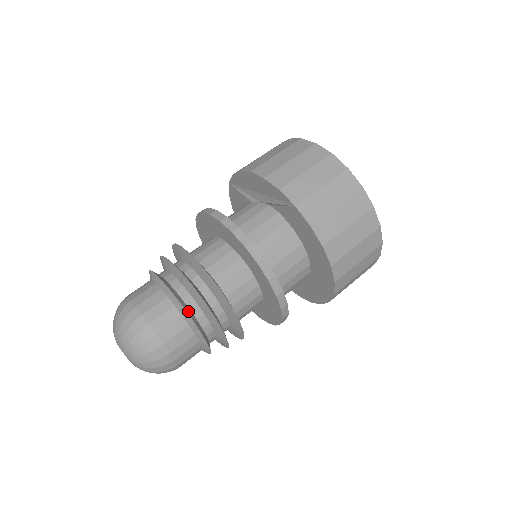
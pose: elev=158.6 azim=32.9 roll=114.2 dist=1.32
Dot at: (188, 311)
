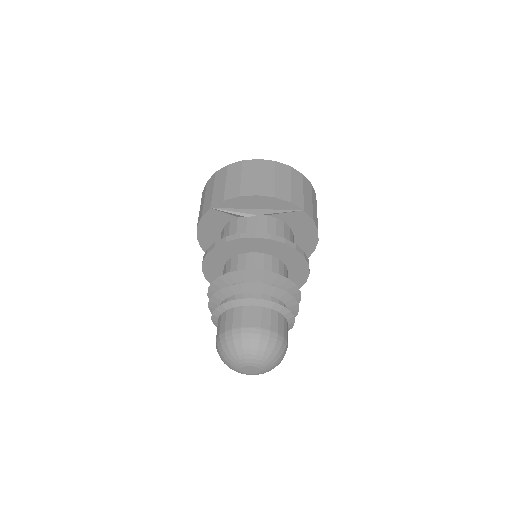
Dot at: (288, 310)
